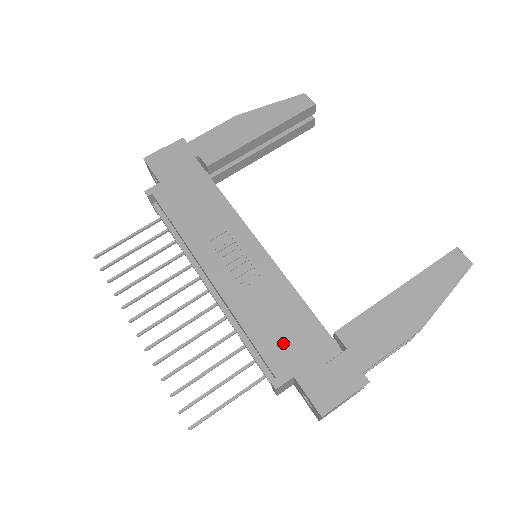
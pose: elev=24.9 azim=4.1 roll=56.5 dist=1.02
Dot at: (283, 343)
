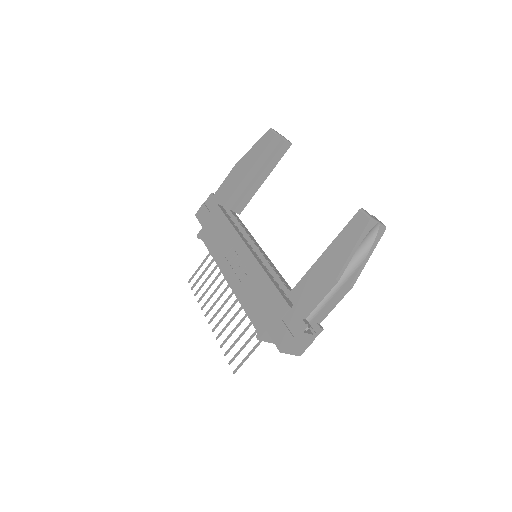
Dot at: (261, 310)
